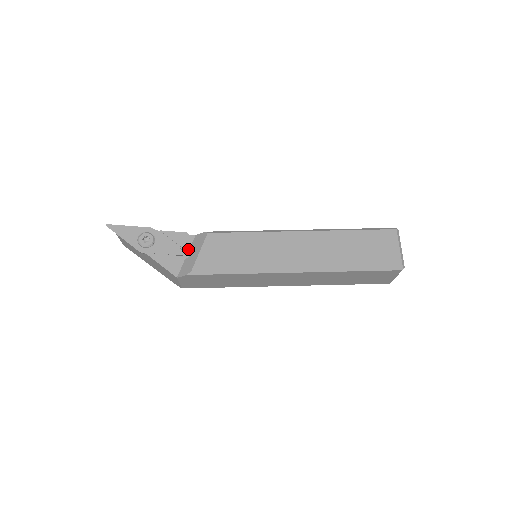
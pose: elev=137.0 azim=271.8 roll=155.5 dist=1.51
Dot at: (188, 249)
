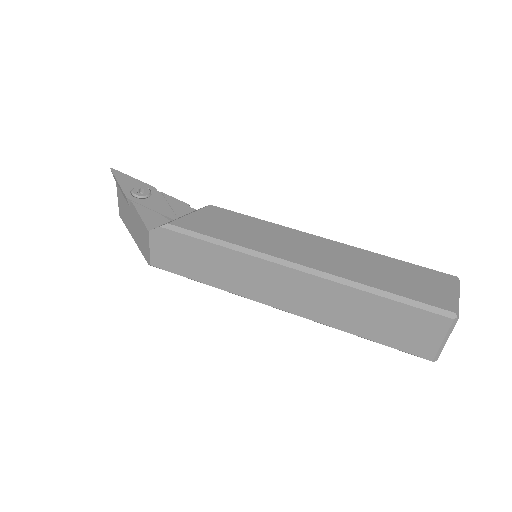
Dot at: (180, 216)
